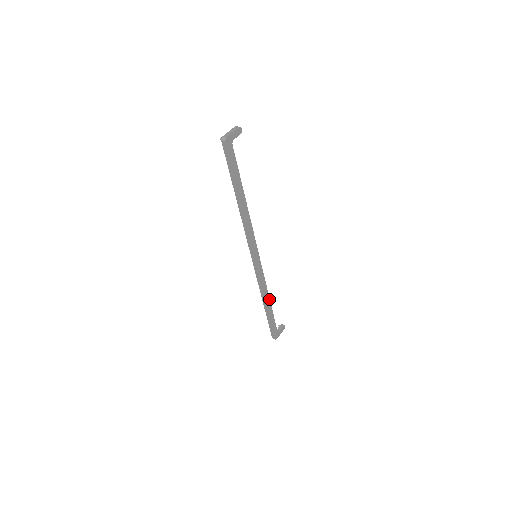
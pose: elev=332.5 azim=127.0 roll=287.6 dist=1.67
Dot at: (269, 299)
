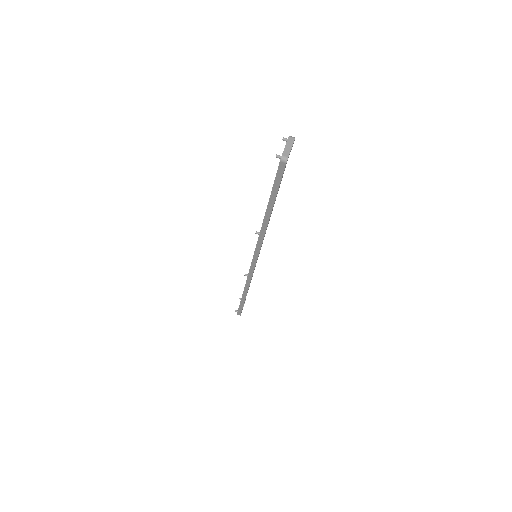
Dot at: (249, 286)
